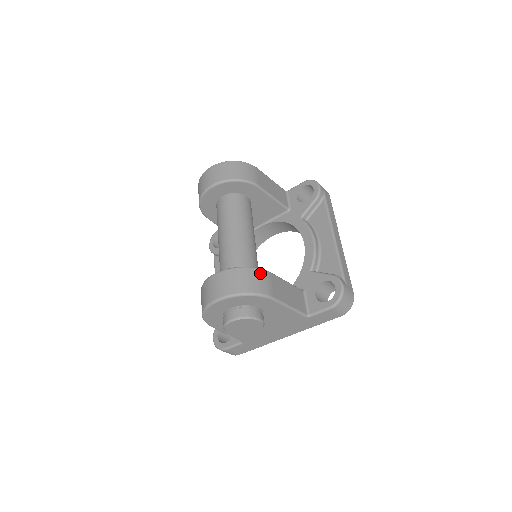
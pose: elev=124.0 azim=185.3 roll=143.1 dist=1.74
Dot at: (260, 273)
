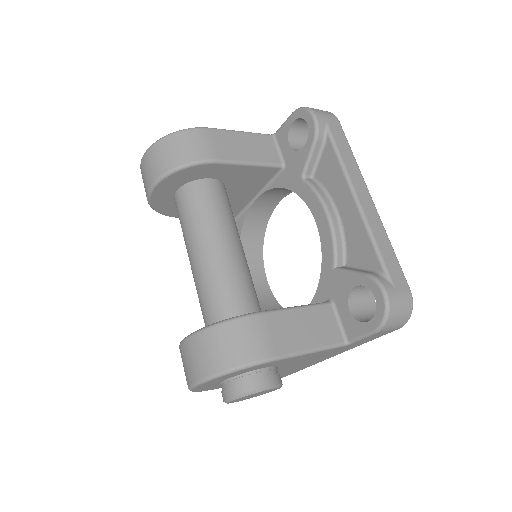
Dot at: (244, 325)
